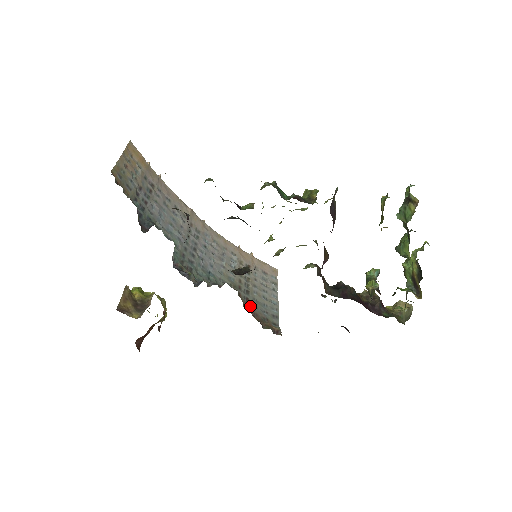
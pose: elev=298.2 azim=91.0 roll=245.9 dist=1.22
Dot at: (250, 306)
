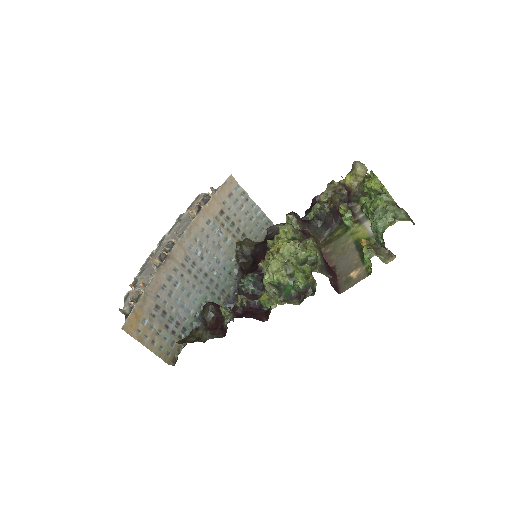
Dot at: occluded
